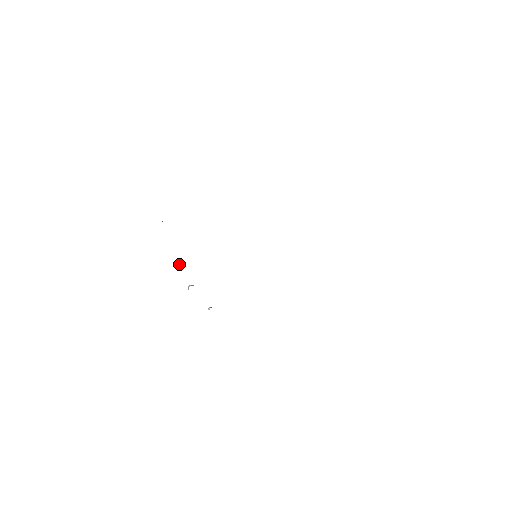
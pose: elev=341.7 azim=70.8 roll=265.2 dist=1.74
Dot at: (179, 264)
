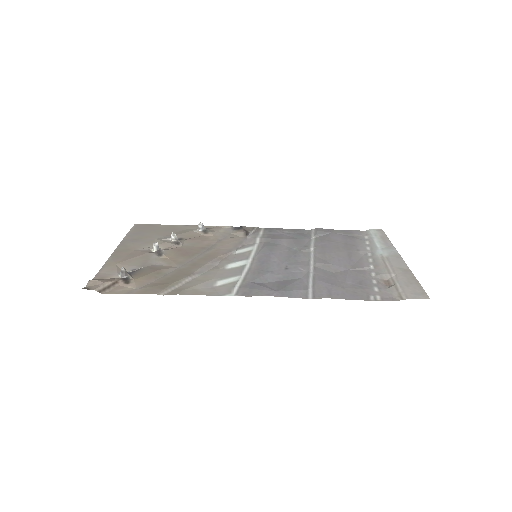
Dot at: (154, 249)
